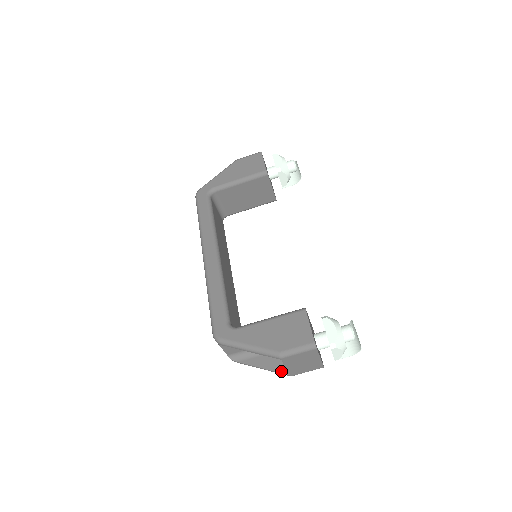
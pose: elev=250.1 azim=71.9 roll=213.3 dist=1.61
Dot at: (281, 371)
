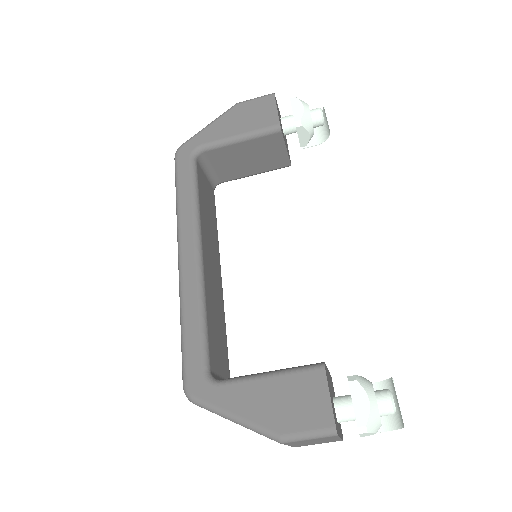
Dot at: occluded
